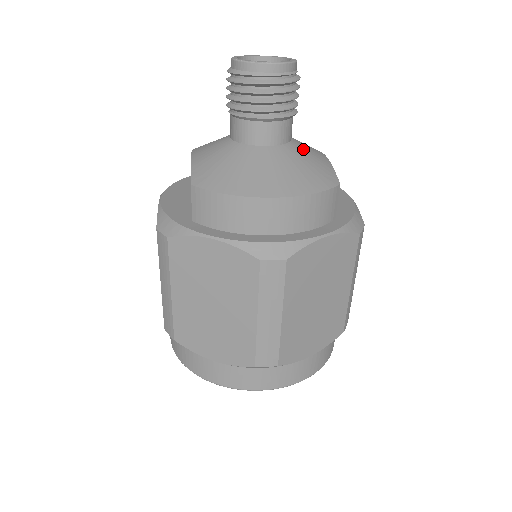
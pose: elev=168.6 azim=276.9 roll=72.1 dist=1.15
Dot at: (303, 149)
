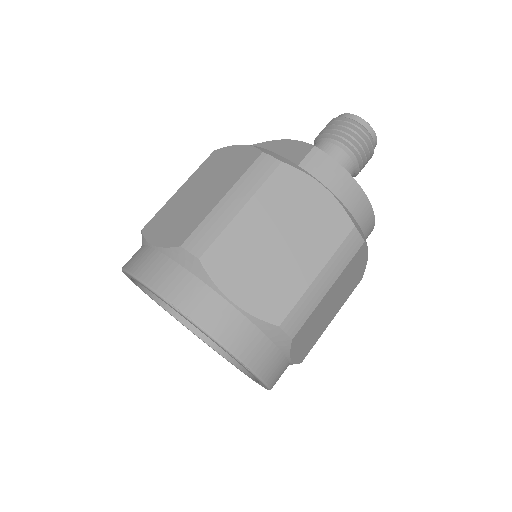
Dot at: occluded
